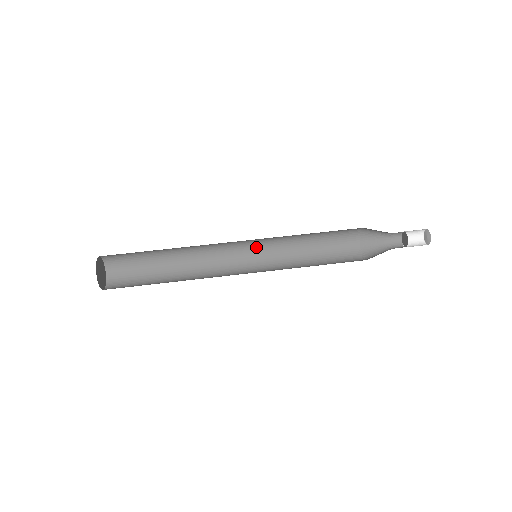
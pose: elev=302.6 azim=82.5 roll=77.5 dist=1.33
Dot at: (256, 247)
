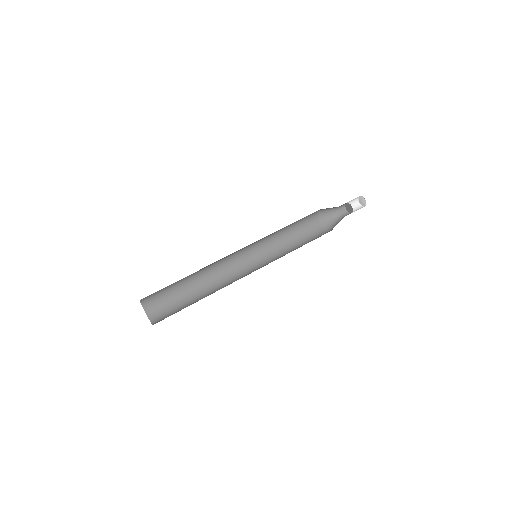
Dot at: (250, 247)
